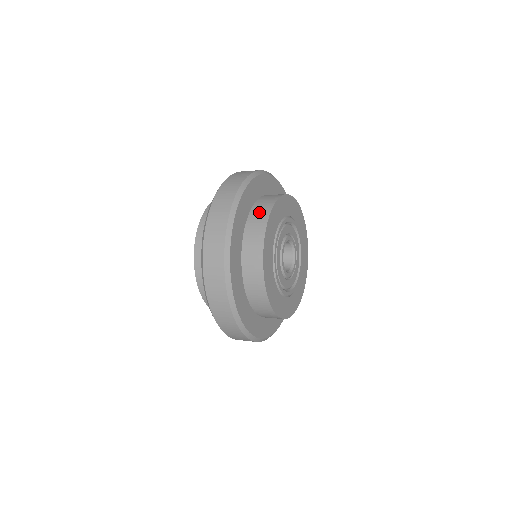
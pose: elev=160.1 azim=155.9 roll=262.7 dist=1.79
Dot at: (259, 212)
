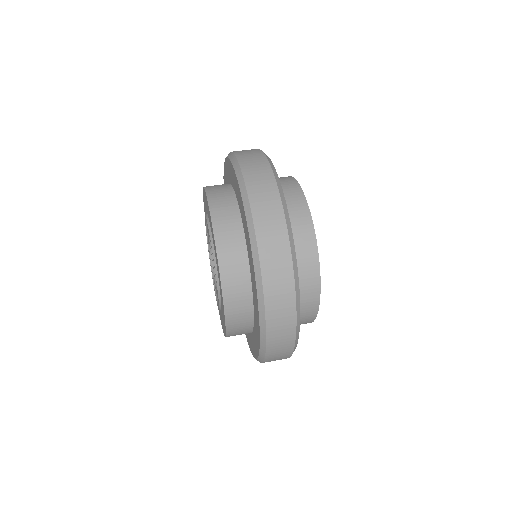
Dot at: (286, 188)
